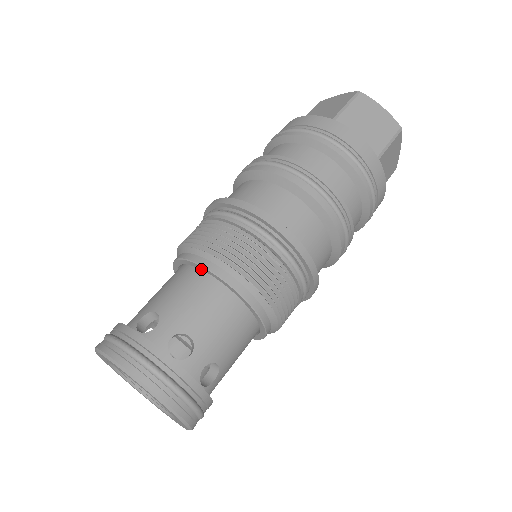
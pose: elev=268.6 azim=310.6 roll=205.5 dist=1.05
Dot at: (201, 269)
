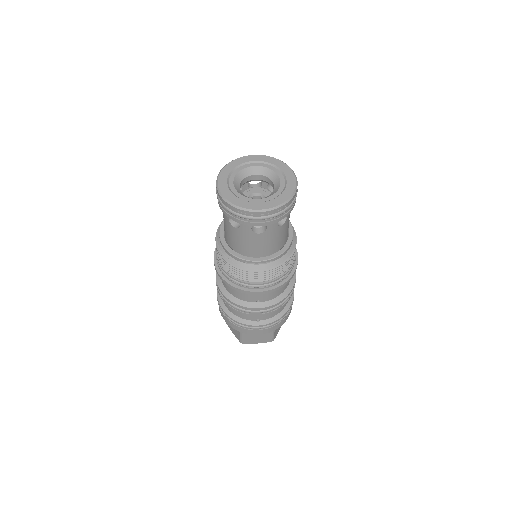
Dot at: occluded
